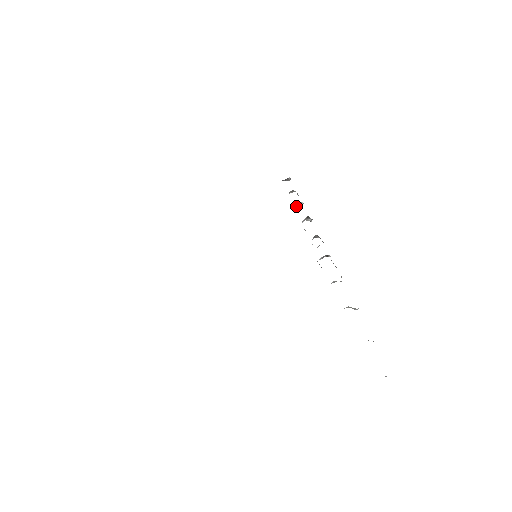
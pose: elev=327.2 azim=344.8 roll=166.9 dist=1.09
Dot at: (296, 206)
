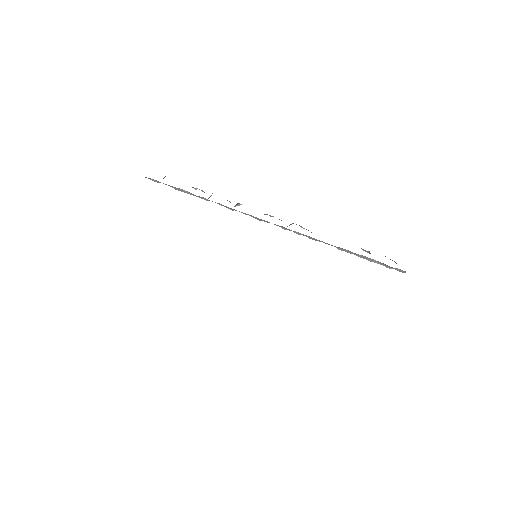
Dot at: (207, 199)
